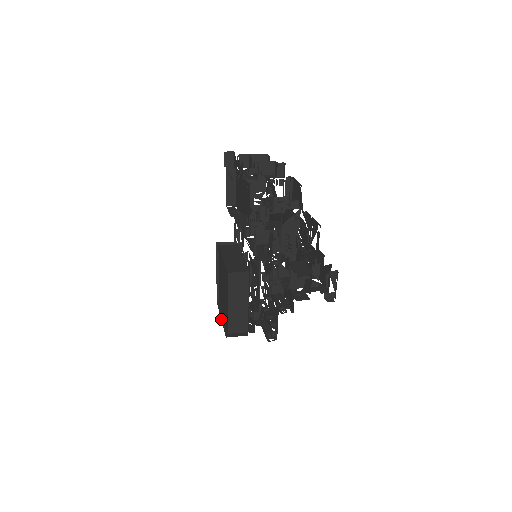
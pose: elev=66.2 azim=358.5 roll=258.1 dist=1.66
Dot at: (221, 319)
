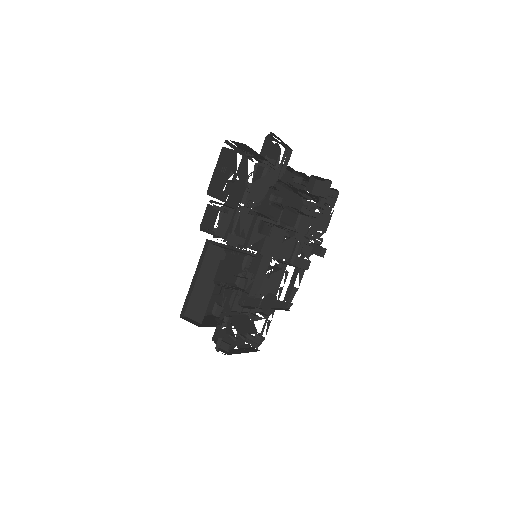
Dot at: occluded
